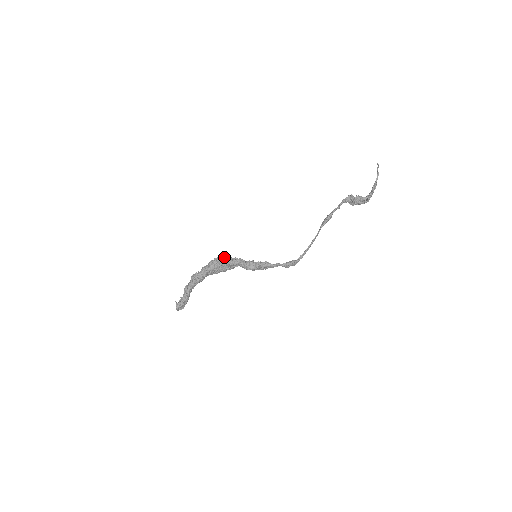
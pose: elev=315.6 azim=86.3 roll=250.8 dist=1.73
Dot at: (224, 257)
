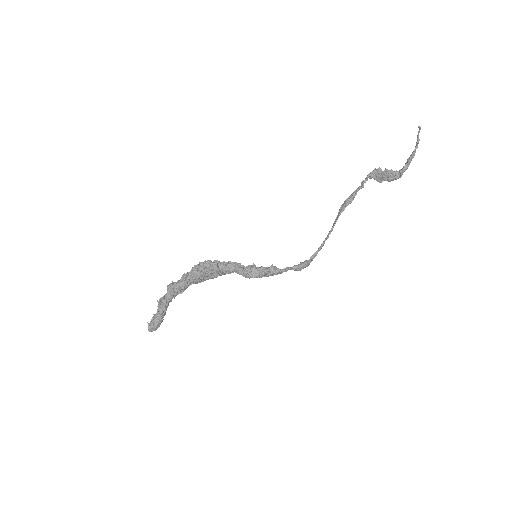
Dot at: (214, 261)
